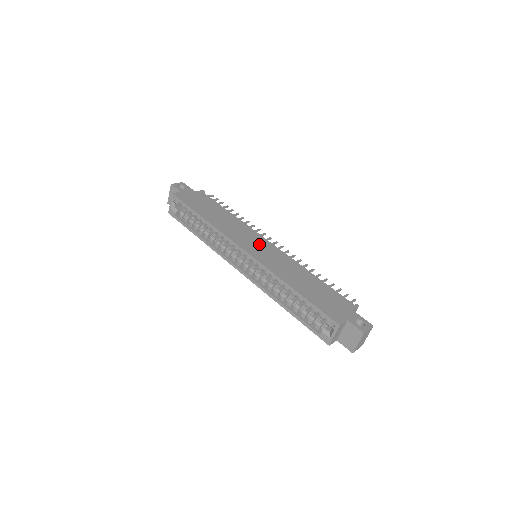
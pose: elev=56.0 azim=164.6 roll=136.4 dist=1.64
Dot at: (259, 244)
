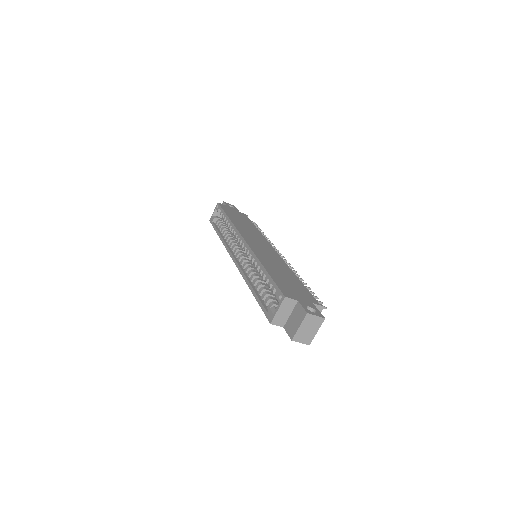
Dot at: (262, 245)
